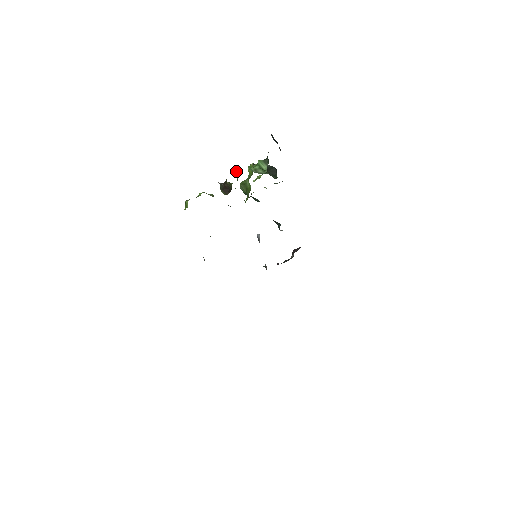
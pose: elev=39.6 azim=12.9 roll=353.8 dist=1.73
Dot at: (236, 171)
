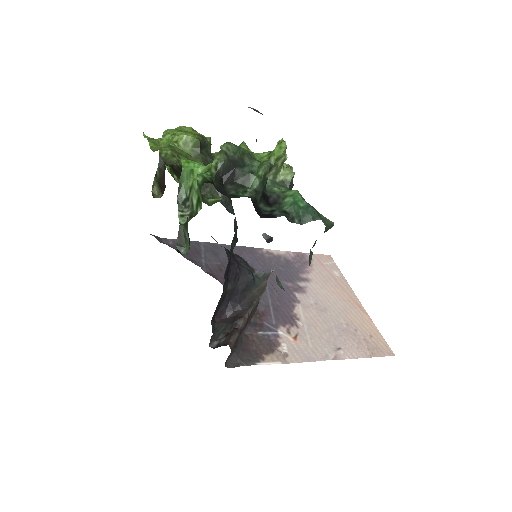
Dot at: occluded
